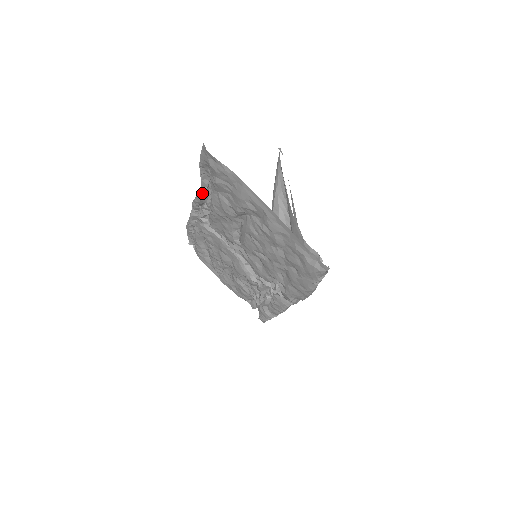
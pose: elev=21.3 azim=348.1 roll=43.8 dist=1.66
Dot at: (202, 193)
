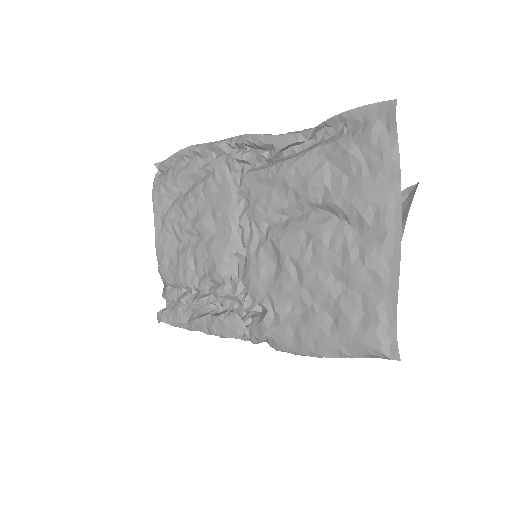
Dot at: (290, 140)
